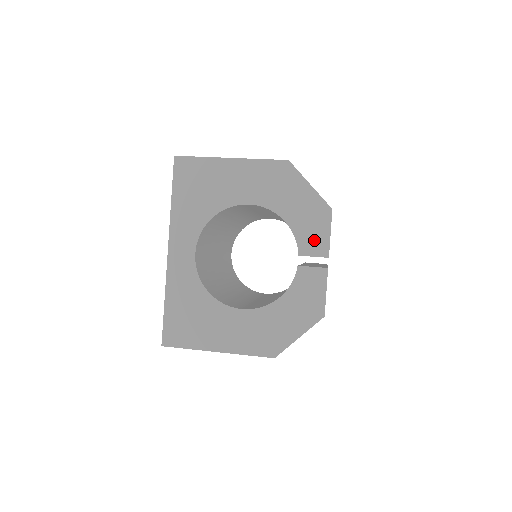
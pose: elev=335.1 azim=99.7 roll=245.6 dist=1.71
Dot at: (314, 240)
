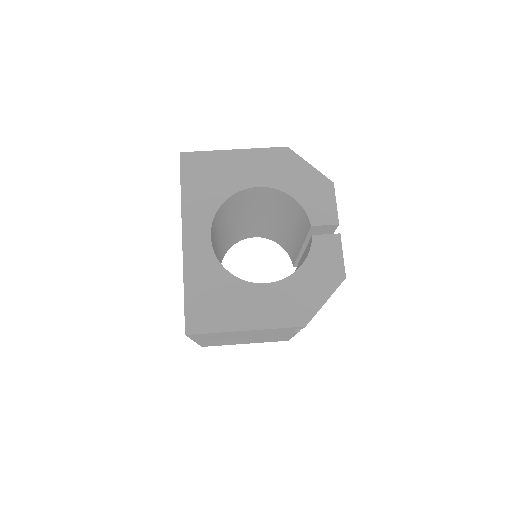
Dot at: (323, 211)
